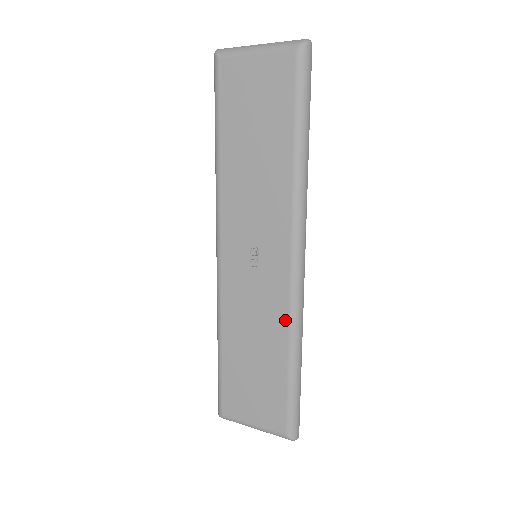
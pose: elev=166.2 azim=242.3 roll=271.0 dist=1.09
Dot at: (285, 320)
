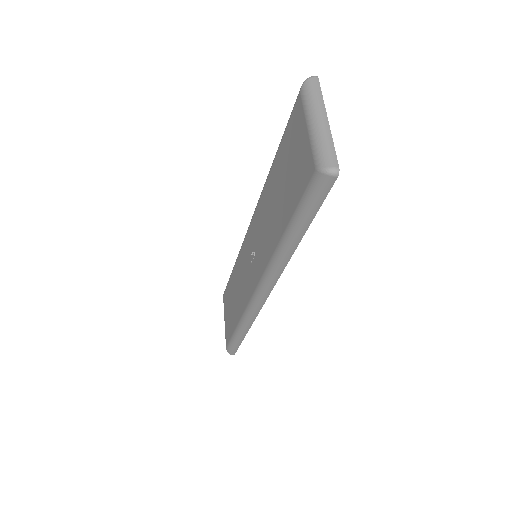
Dot at: (244, 308)
